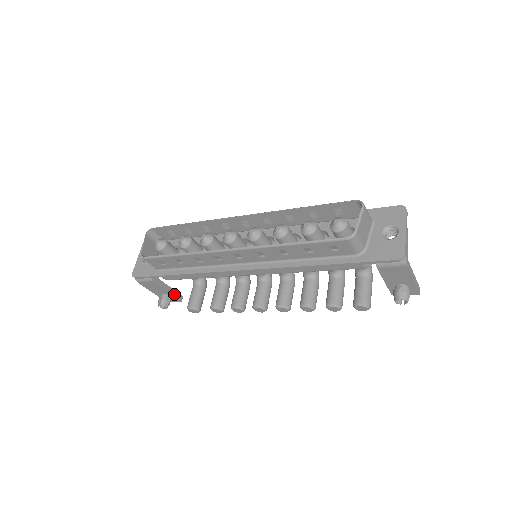
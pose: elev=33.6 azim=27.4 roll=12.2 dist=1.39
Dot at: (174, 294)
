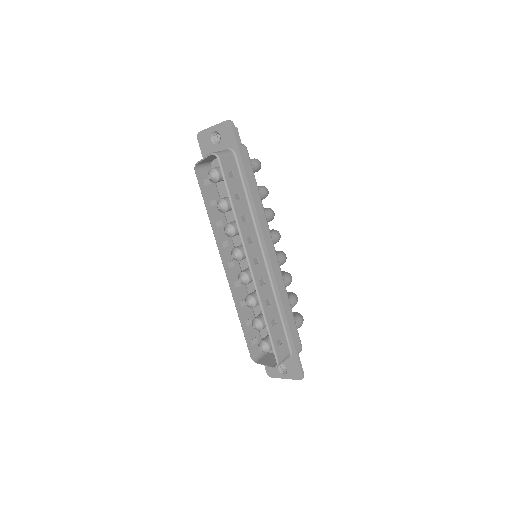
Dot at: occluded
